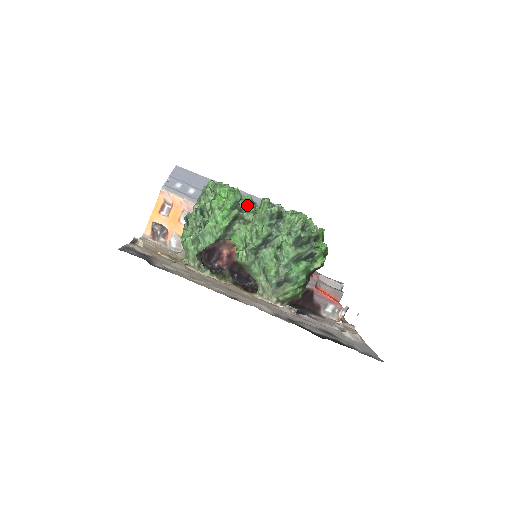
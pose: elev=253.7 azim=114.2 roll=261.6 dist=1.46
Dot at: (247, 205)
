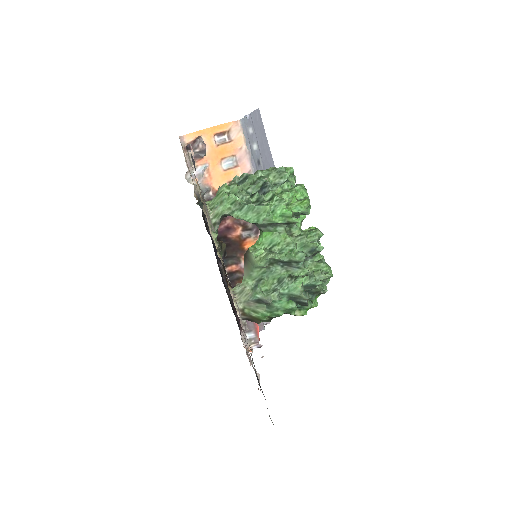
Dot at: (300, 218)
